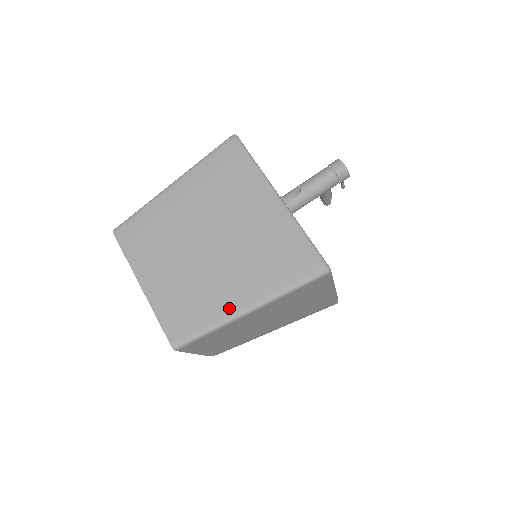
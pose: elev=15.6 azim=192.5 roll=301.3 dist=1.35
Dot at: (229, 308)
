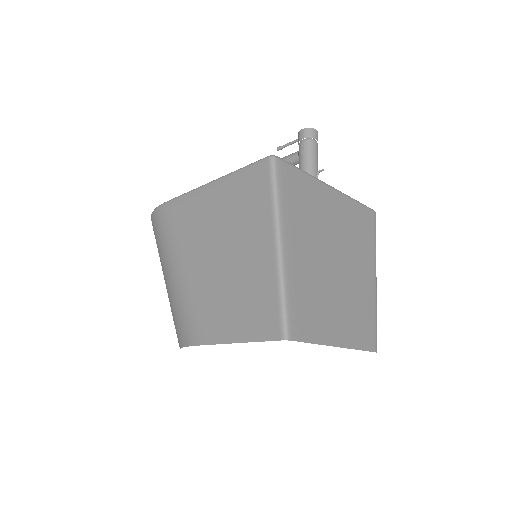
Dot at: (373, 290)
